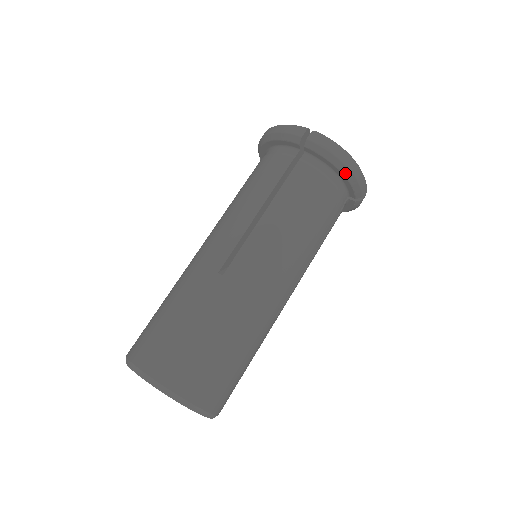
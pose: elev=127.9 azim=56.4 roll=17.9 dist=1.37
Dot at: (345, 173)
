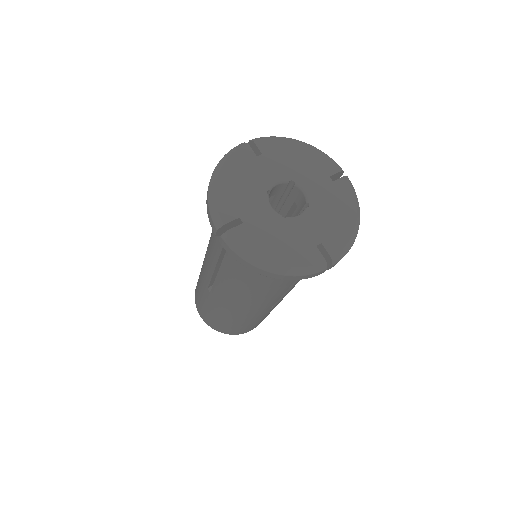
Dot at: occluded
